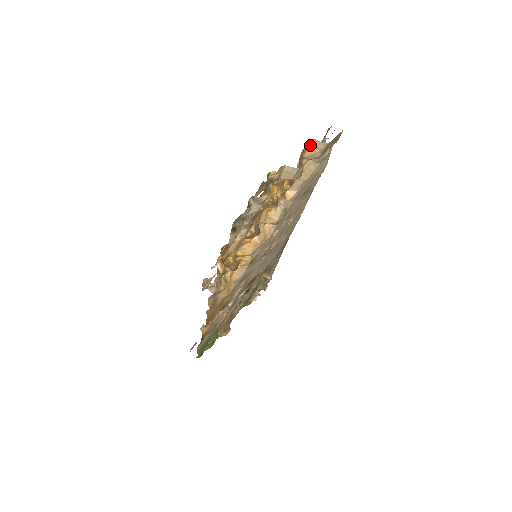
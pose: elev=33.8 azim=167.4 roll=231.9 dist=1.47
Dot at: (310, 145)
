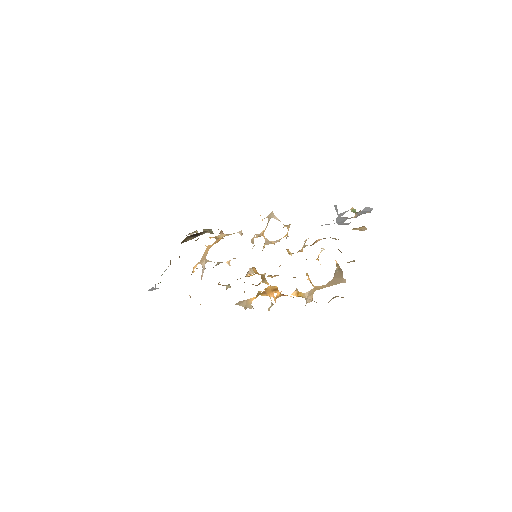
Dot at: (359, 227)
